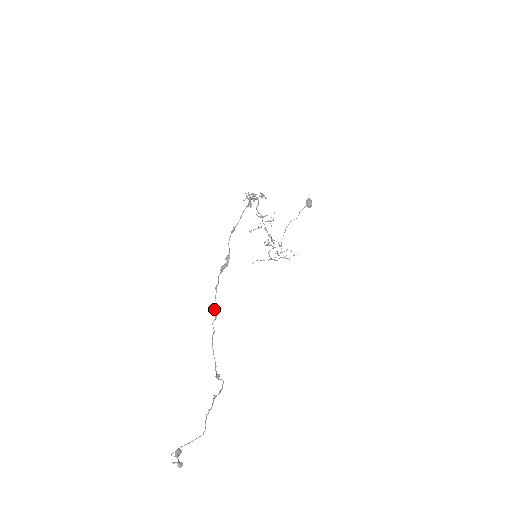
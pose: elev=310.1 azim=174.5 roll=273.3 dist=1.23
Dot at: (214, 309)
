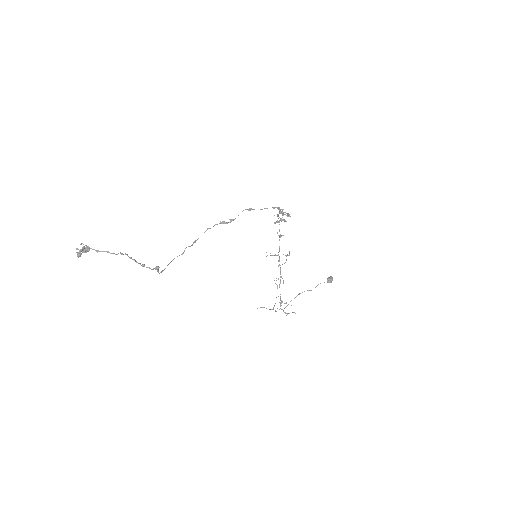
Dot at: (195, 240)
